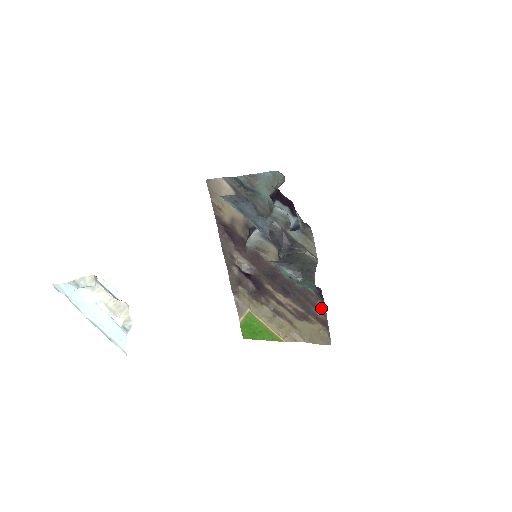
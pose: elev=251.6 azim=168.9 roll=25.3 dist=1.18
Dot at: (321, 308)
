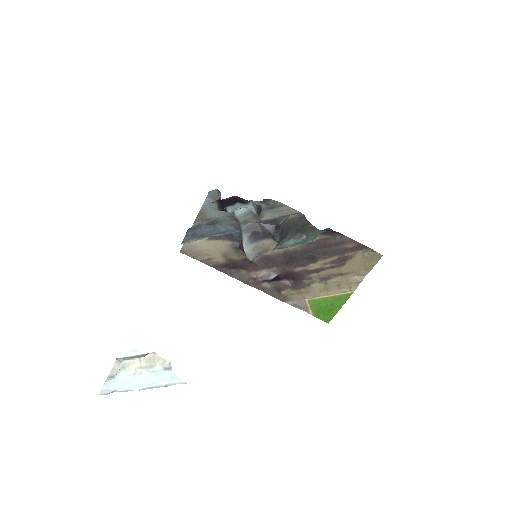
Dot at: (345, 240)
